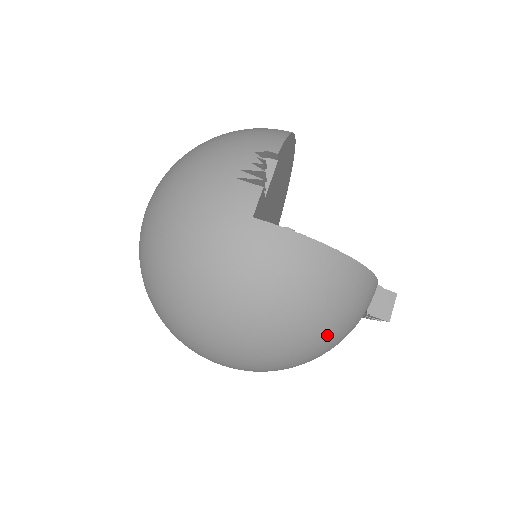
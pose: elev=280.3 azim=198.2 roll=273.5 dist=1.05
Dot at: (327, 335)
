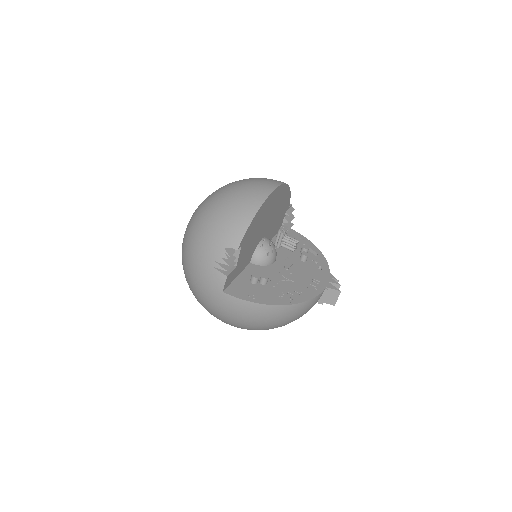
Dot at: (281, 326)
